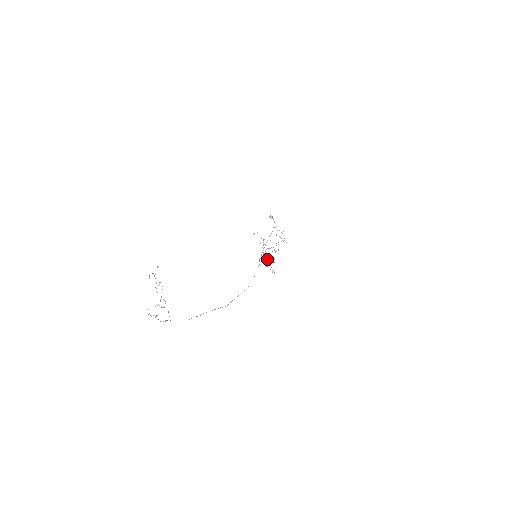
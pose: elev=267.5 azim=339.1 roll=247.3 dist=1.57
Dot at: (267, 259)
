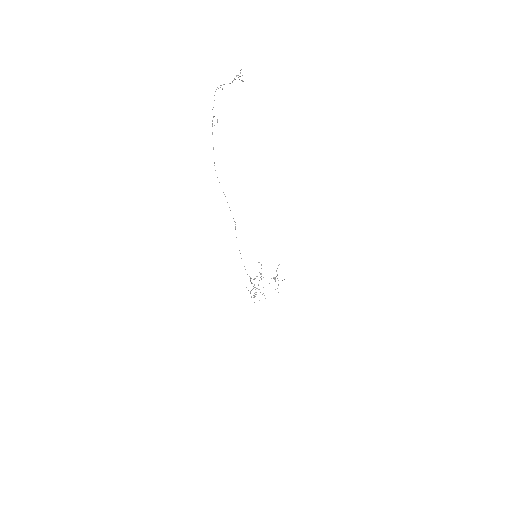
Dot at: occluded
